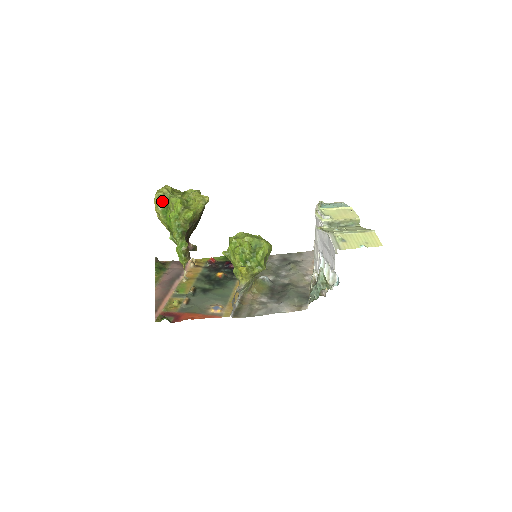
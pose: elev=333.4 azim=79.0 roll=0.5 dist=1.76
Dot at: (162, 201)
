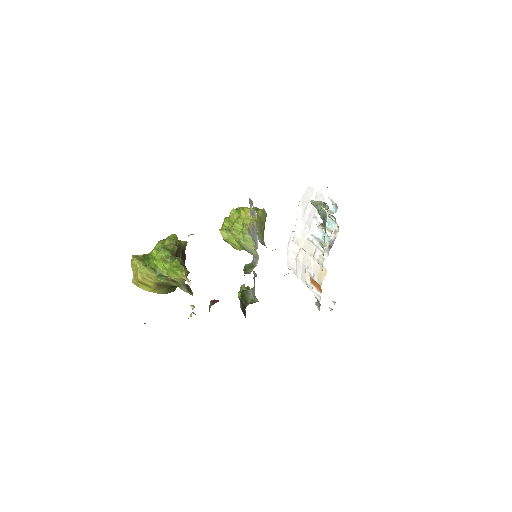
Dot at: (140, 257)
